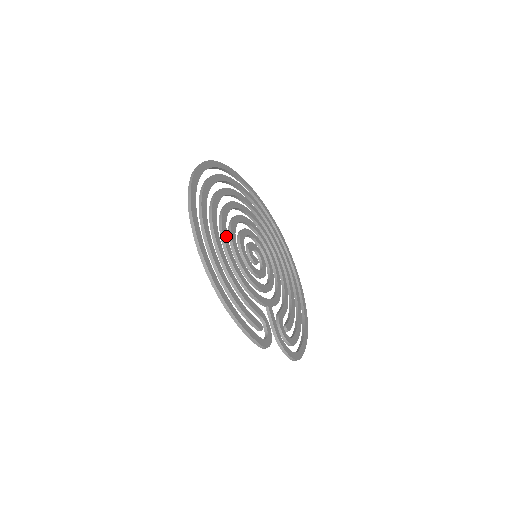
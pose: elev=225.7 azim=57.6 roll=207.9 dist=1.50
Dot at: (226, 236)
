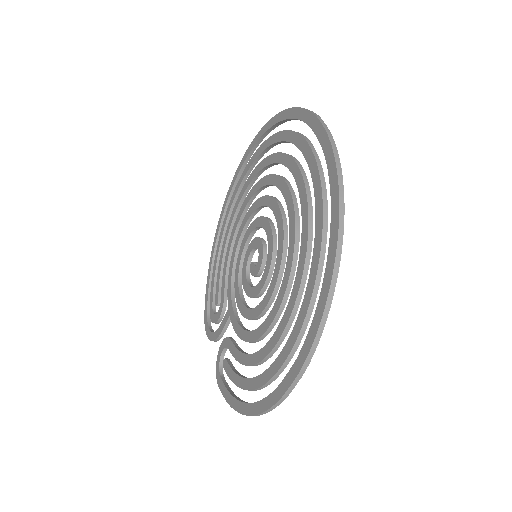
Dot at: occluded
